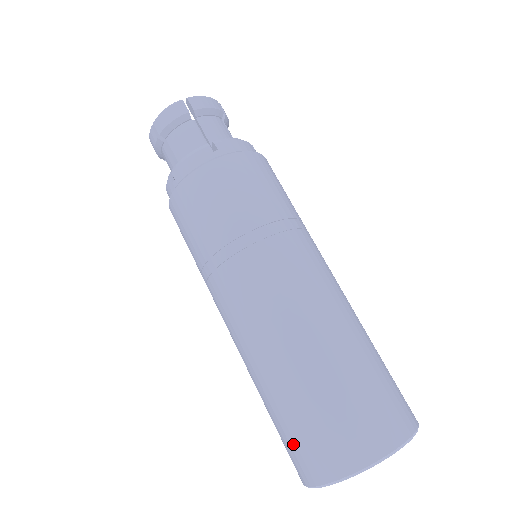
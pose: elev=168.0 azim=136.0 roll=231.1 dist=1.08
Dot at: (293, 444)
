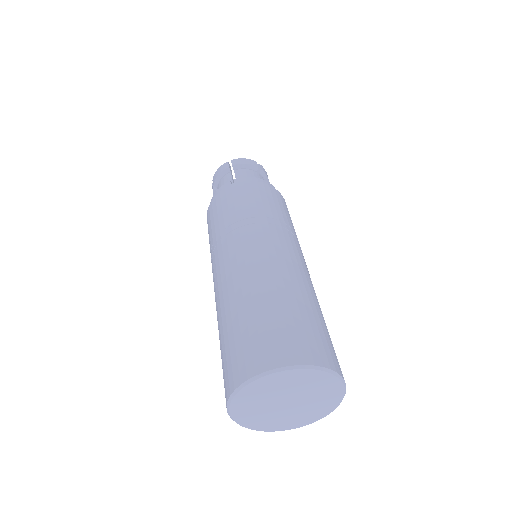
Dot at: (223, 374)
